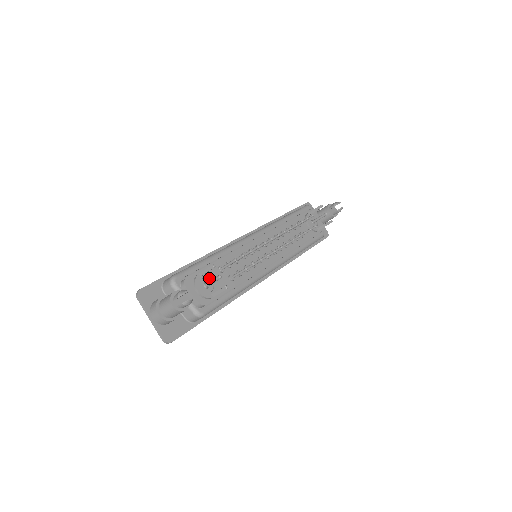
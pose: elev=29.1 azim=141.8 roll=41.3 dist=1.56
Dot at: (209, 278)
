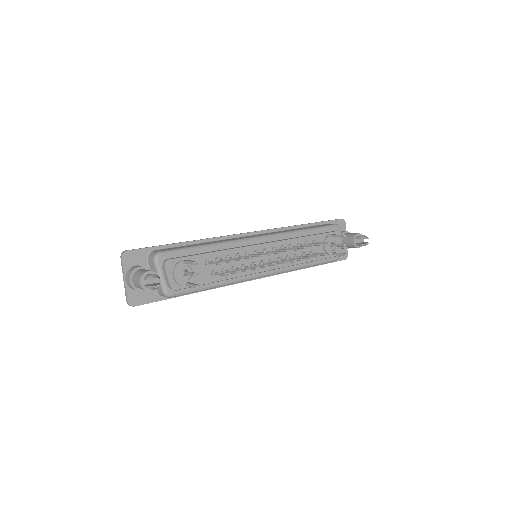
Dot at: (191, 267)
